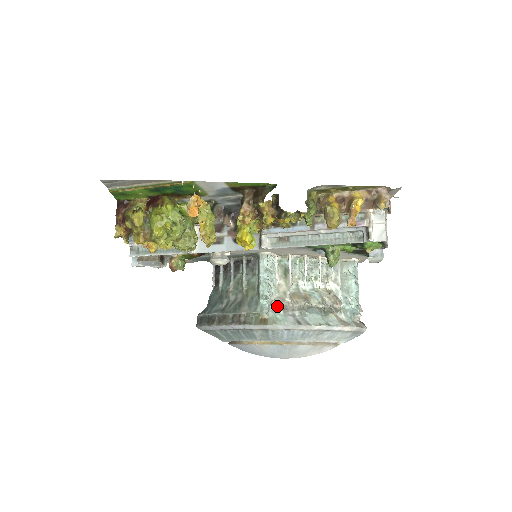
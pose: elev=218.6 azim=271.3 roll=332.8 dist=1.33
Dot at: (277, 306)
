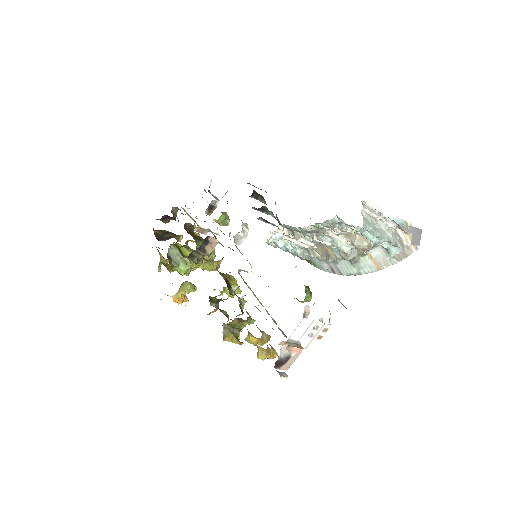
Dot at: (310, 254)
